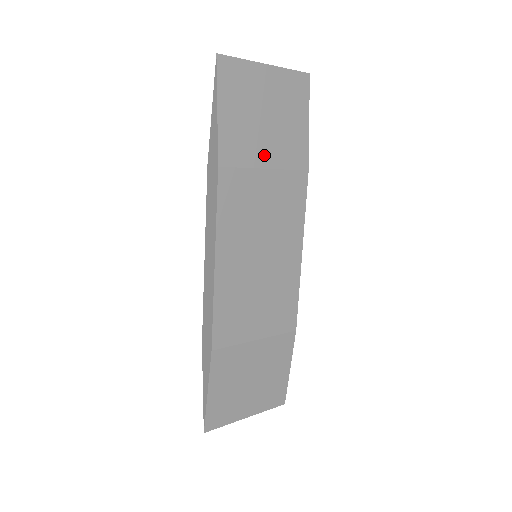
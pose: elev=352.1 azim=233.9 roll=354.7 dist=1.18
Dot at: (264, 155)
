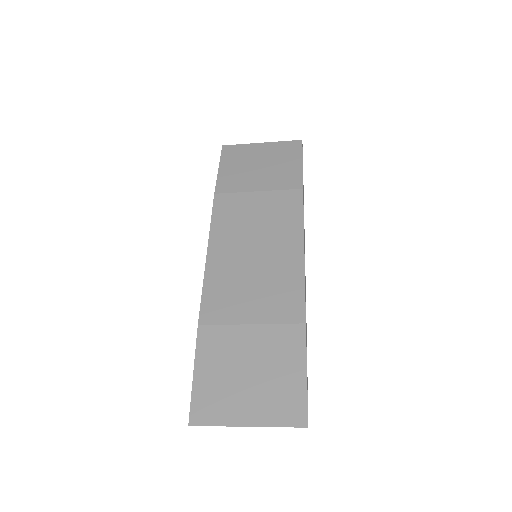
Dot at: (256, 185)
